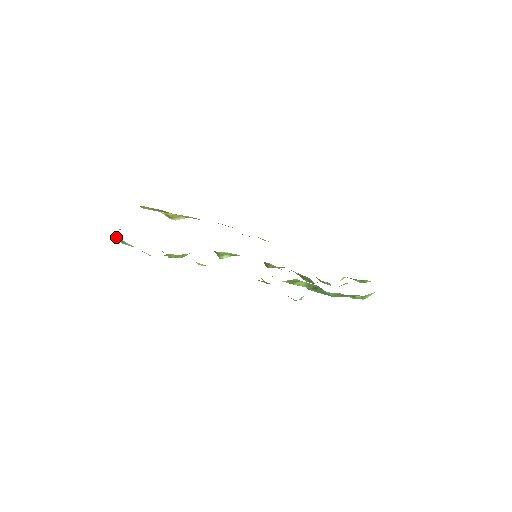
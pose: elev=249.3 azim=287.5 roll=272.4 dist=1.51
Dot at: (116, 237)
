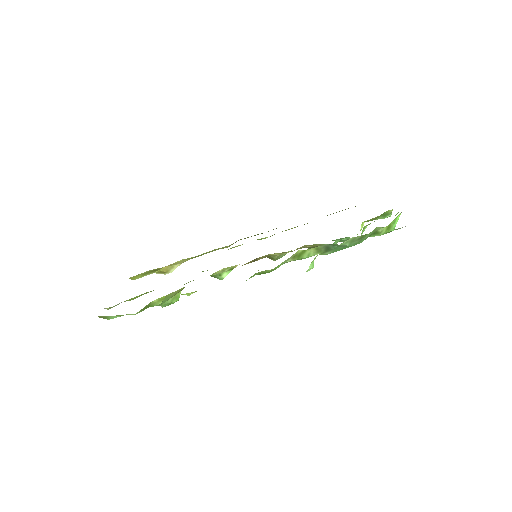
Dot at: occluded
